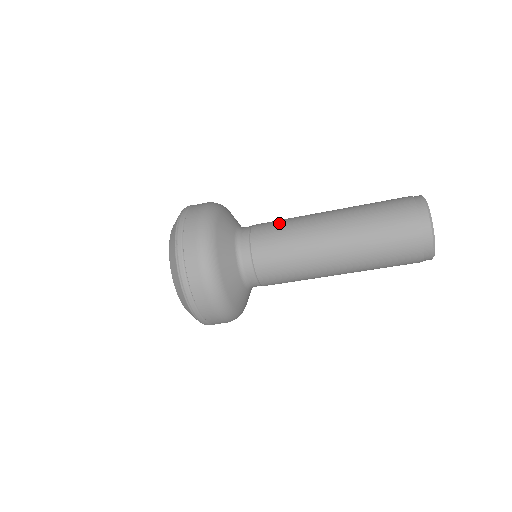
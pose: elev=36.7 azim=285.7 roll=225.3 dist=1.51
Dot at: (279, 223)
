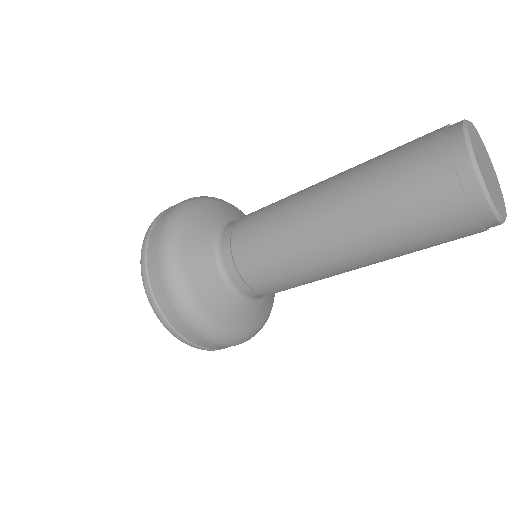
Dot at: (263, 212)
